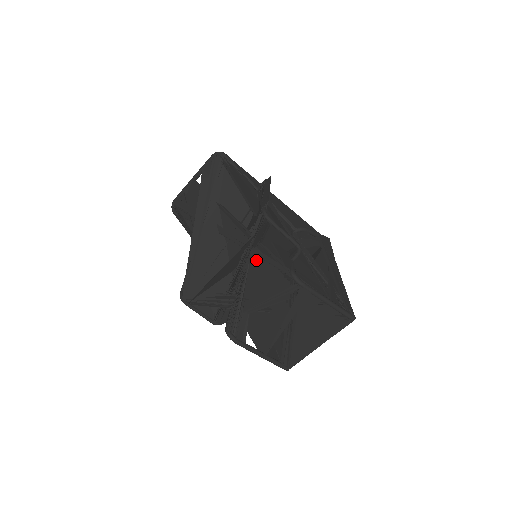
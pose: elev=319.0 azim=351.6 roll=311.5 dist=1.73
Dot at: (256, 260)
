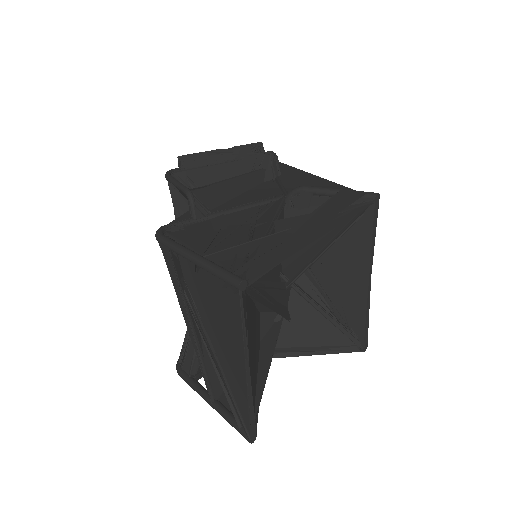
Dot at: occluded
